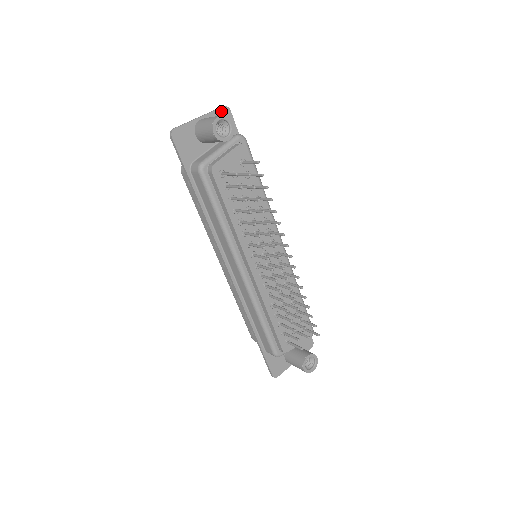
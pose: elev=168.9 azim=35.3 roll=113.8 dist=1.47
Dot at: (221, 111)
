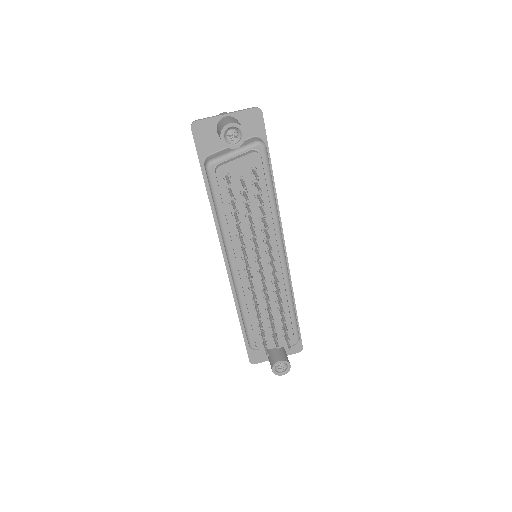
Dot at: (251, 112)
